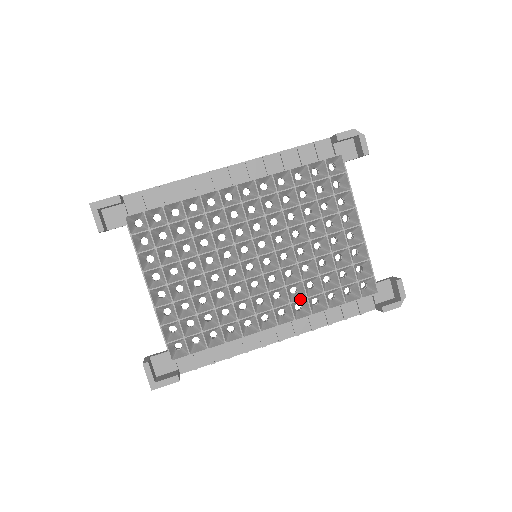
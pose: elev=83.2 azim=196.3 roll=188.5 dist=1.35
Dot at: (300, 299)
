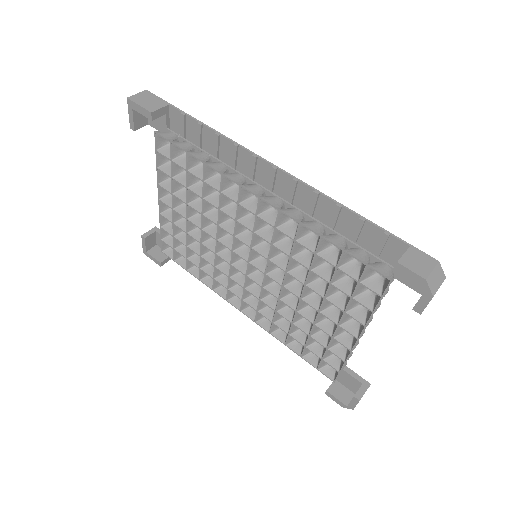
Dot at: (267, 317)
